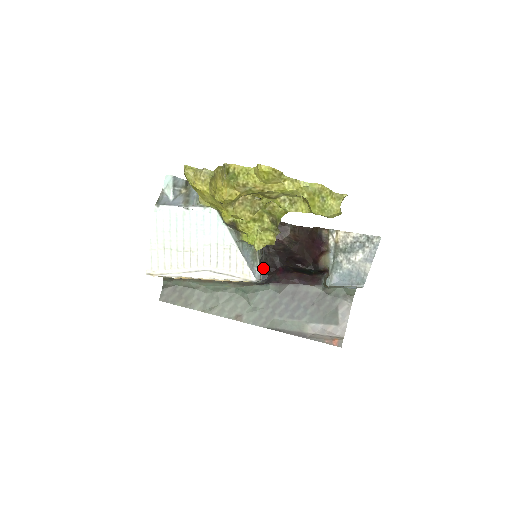
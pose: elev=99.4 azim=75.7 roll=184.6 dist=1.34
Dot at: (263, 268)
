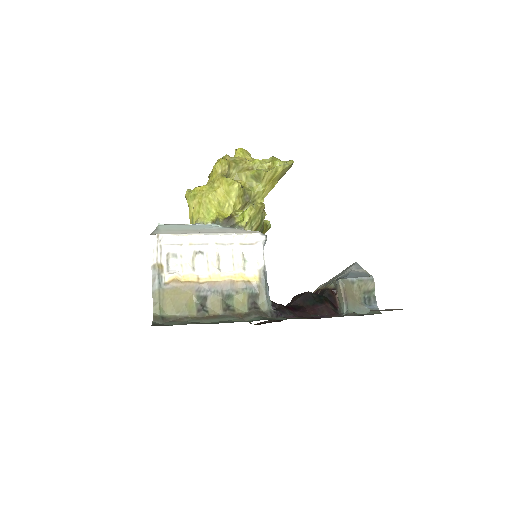
Dot at: occluded
